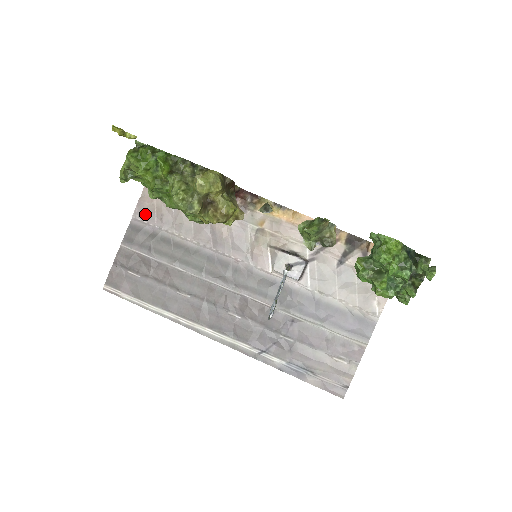
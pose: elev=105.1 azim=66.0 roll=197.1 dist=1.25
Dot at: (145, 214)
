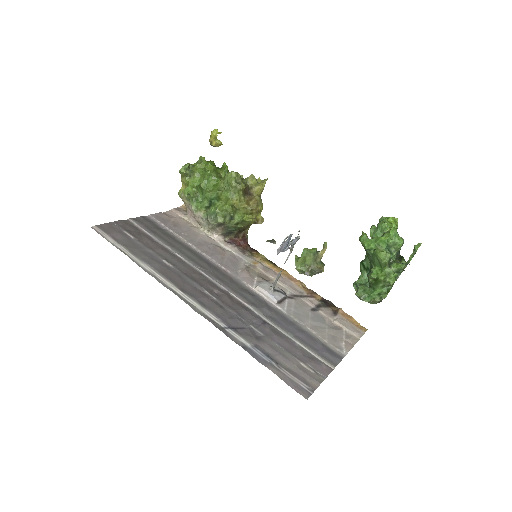
Dot at: (161, 219)
